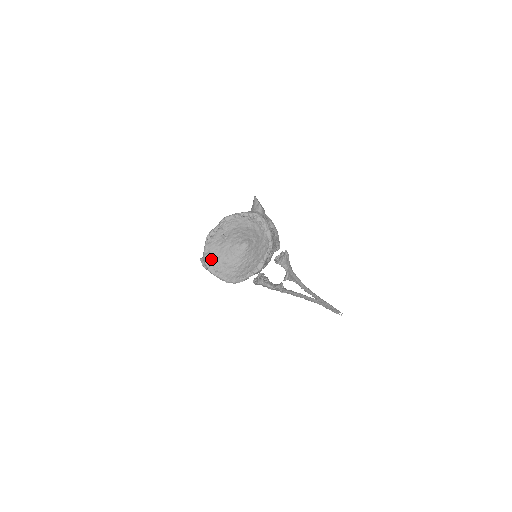
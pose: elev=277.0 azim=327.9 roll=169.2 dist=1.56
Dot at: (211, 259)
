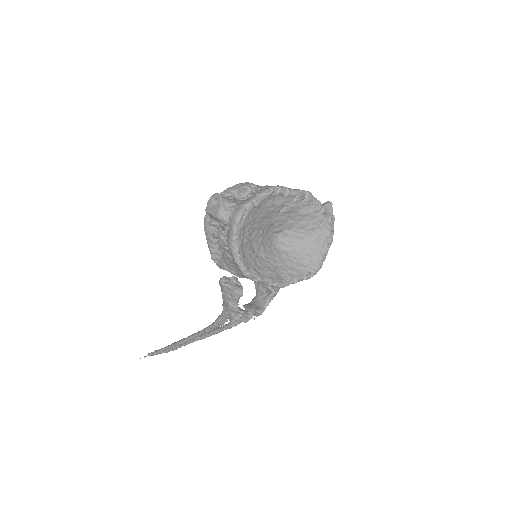
Dot at: (250, 216)
